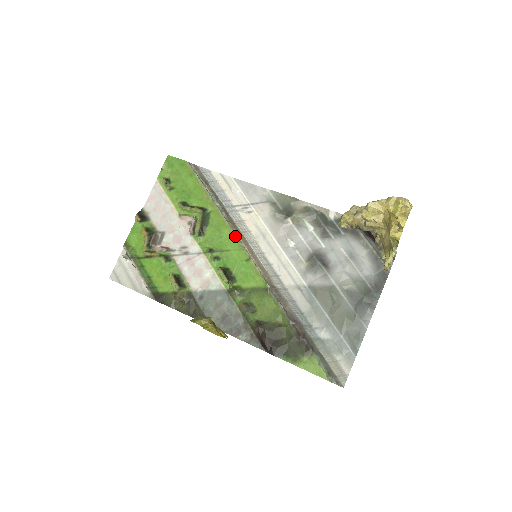
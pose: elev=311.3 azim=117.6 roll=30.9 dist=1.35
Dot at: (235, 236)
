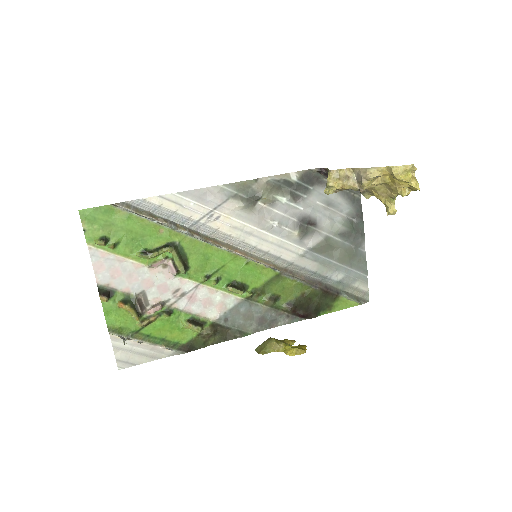
Dot at: (221, 249)
